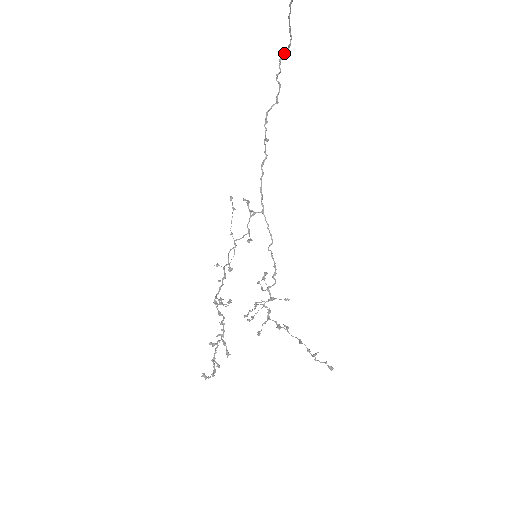
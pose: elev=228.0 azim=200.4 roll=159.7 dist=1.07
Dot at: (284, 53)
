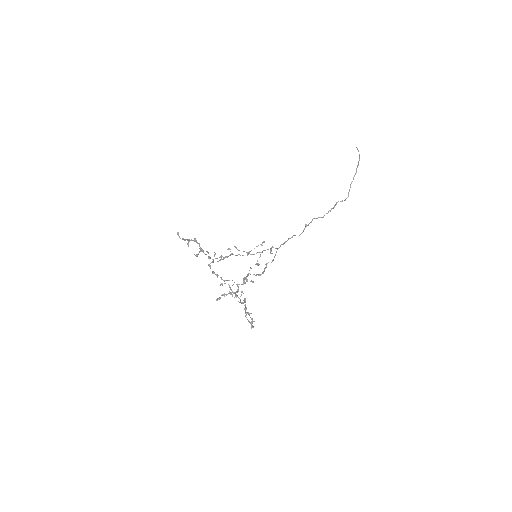
Dot at: (341, 201)
